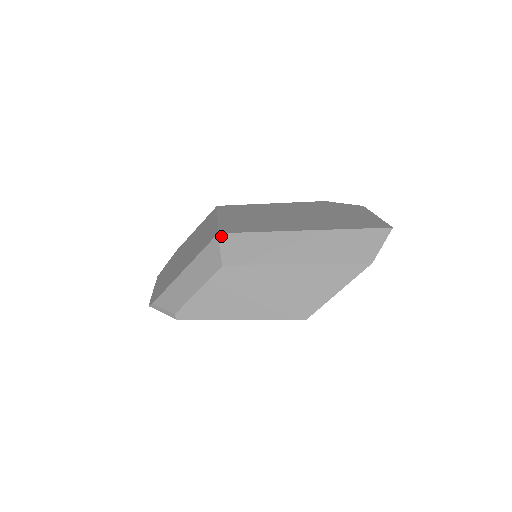
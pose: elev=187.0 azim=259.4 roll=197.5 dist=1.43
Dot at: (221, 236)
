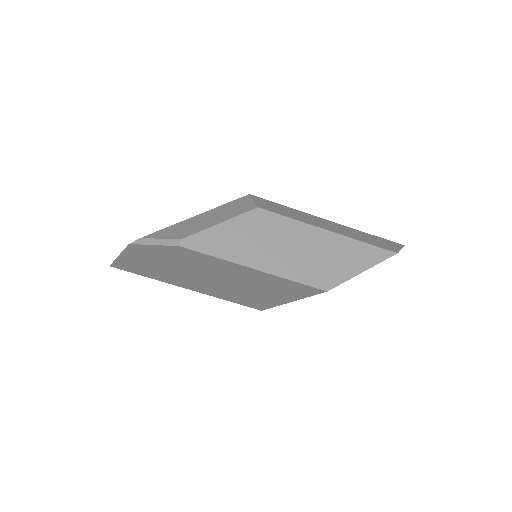
Dot at: (253, 196)
